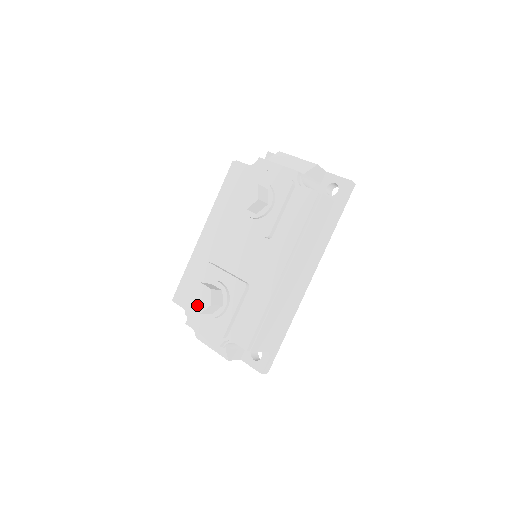
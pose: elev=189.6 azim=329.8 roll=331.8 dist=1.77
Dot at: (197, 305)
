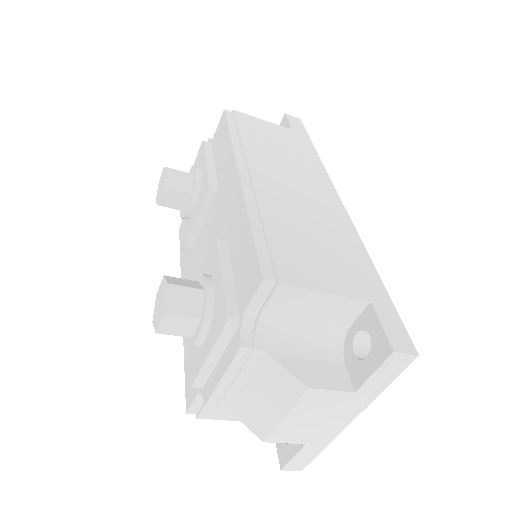
Dot at: (159, 315)
